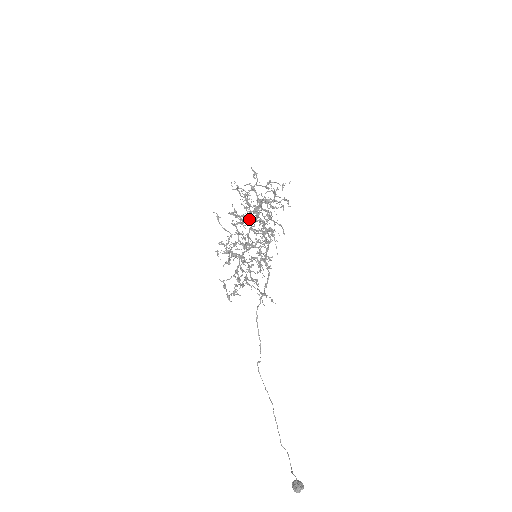
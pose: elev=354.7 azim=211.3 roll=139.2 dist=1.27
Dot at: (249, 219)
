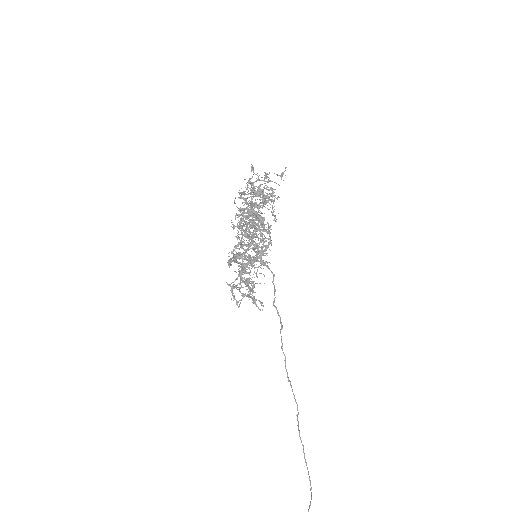
Dot at: (256, 218)
